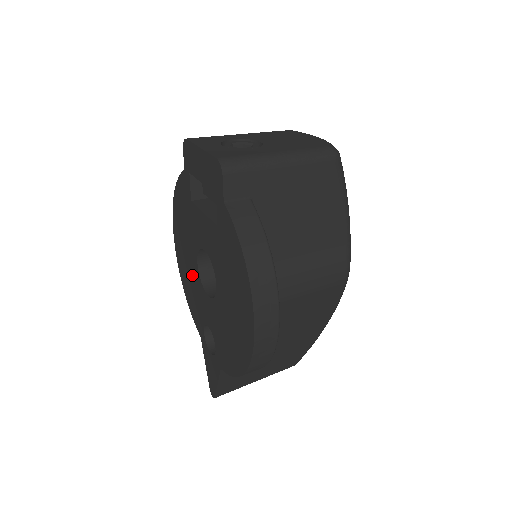
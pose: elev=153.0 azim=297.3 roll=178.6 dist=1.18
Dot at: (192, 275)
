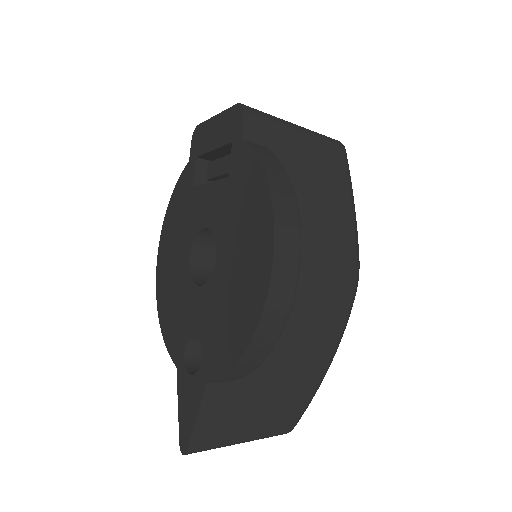
Dot at: (178, 283)
